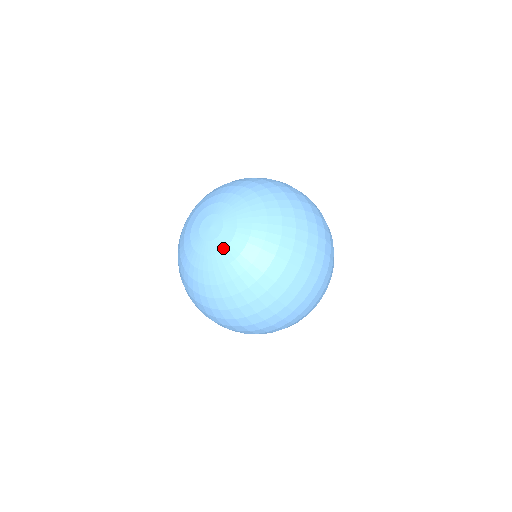
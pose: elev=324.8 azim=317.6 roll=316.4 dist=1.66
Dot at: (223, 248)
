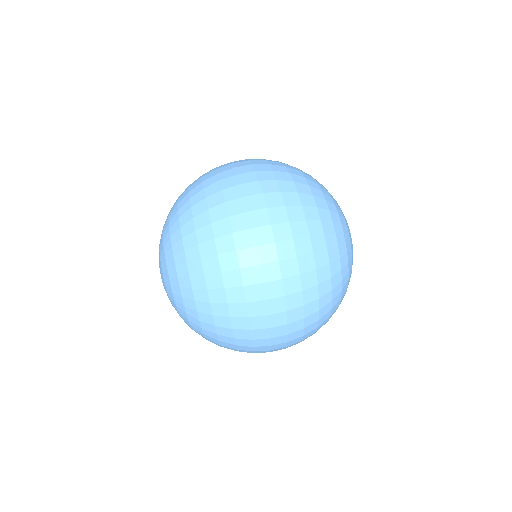
Dot at: occluded
